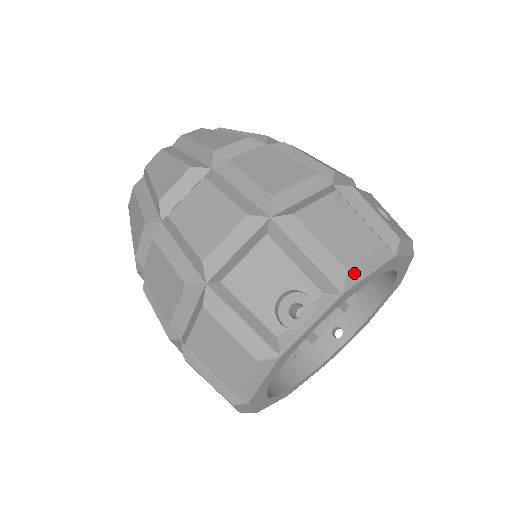
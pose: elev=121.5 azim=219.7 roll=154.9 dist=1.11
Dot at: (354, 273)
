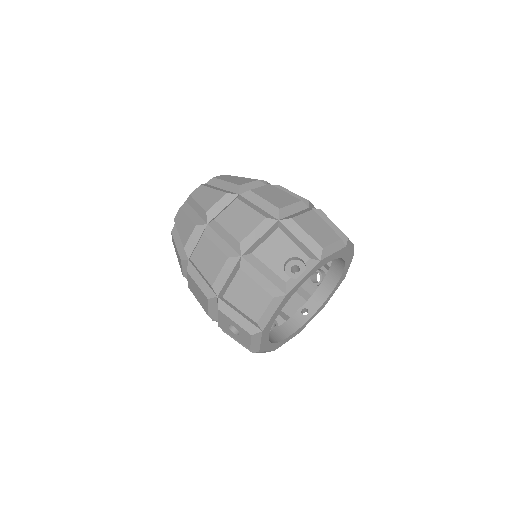
Dot at: (326, 250)
